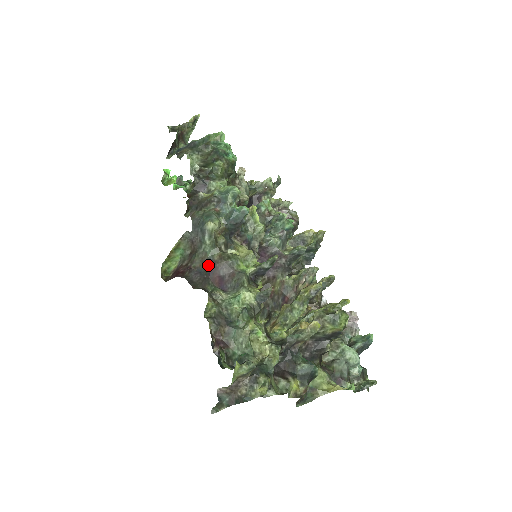
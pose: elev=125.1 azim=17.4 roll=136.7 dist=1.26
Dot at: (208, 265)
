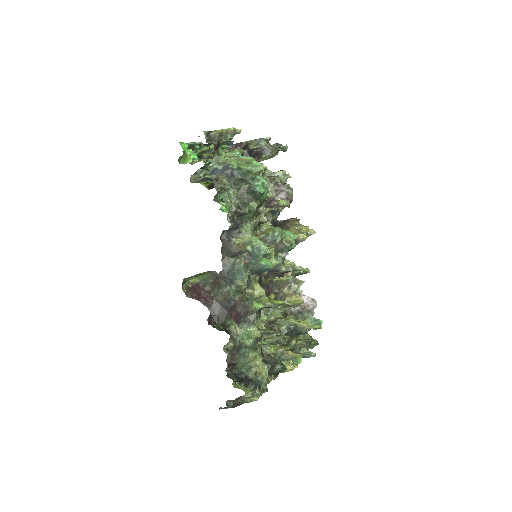
Dot at: (229, 303)
